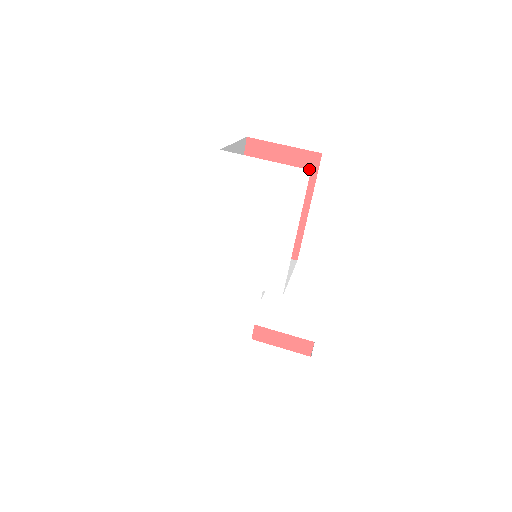
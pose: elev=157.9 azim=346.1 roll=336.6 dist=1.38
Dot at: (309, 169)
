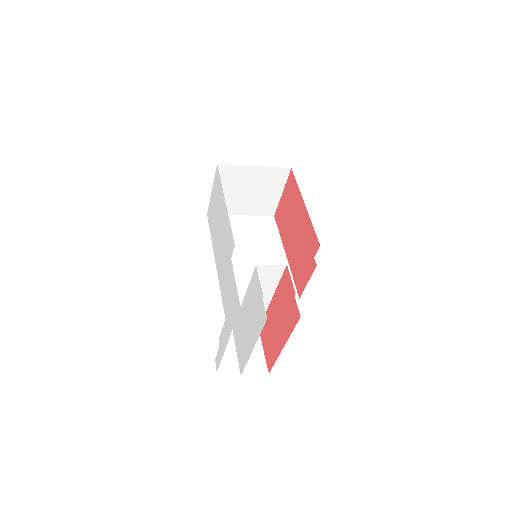
Dot at: (293, 185)
